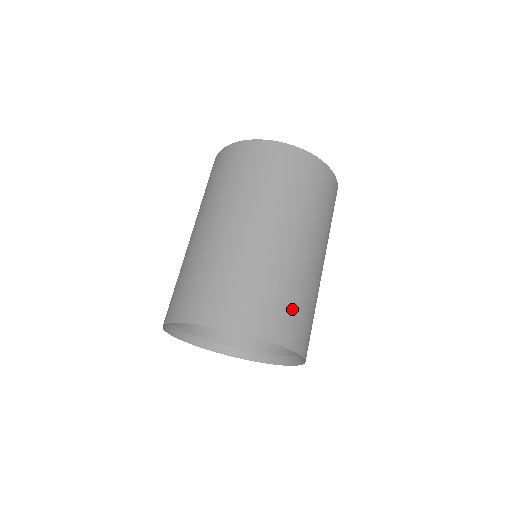
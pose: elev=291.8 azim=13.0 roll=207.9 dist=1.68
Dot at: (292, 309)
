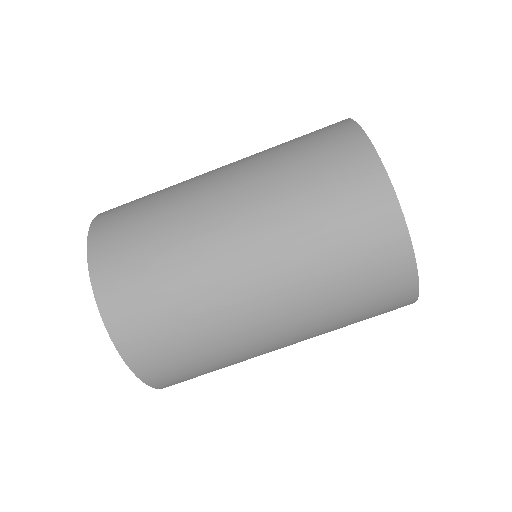
Dot at: occluded
